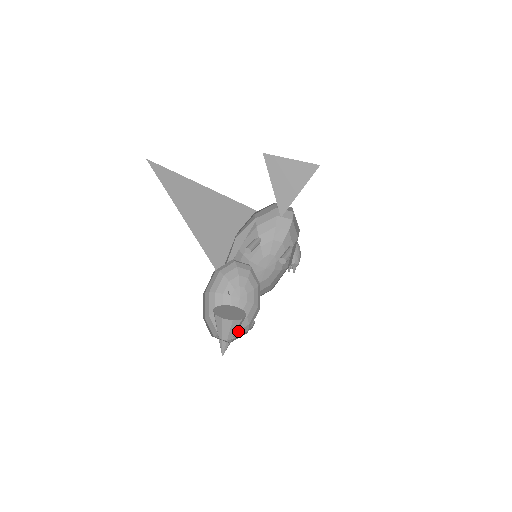
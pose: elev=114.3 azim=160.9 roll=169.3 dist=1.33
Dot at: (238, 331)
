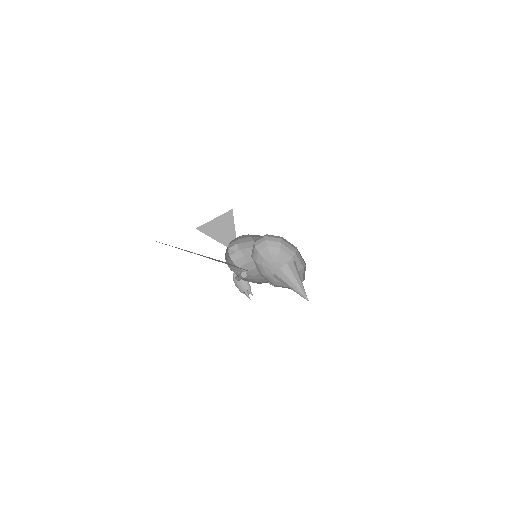
Dot at: occluded
